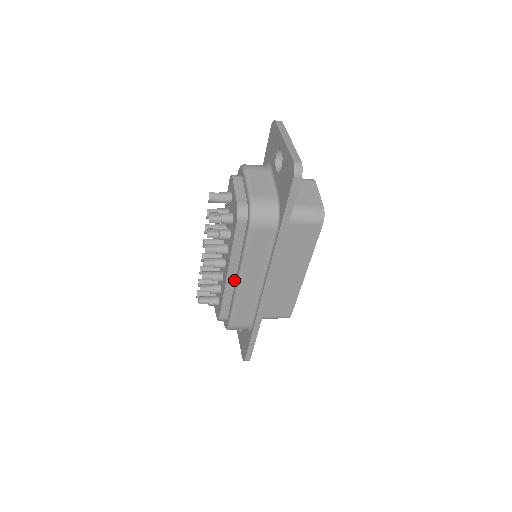
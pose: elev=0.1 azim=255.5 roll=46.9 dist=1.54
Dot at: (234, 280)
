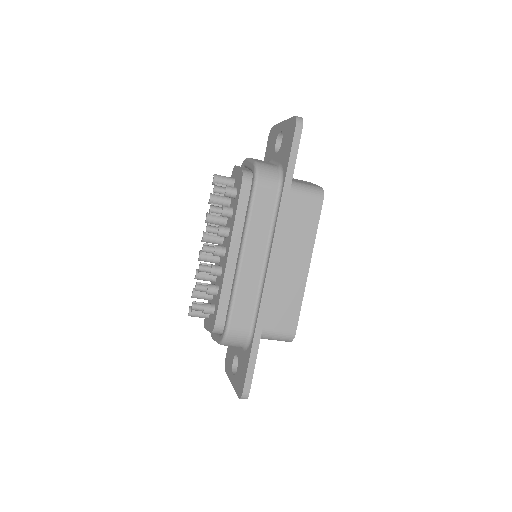
Dot at: (235, 263)
